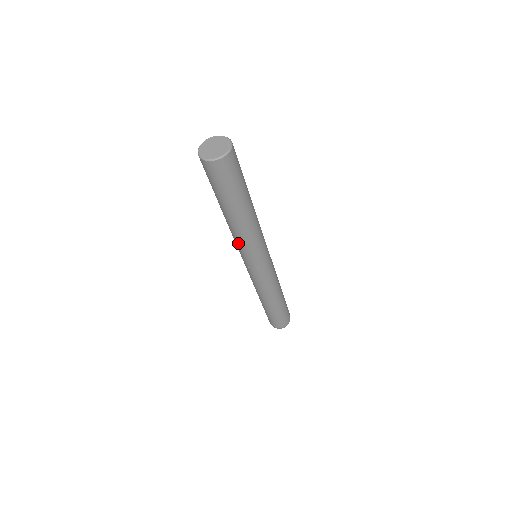
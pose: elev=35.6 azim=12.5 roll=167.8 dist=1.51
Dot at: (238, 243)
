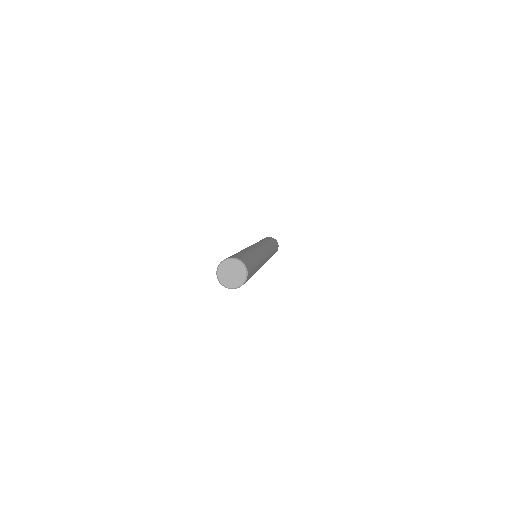
Dot at: occluded
